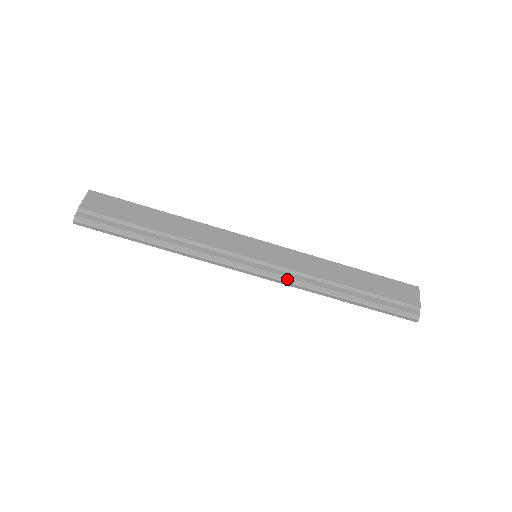
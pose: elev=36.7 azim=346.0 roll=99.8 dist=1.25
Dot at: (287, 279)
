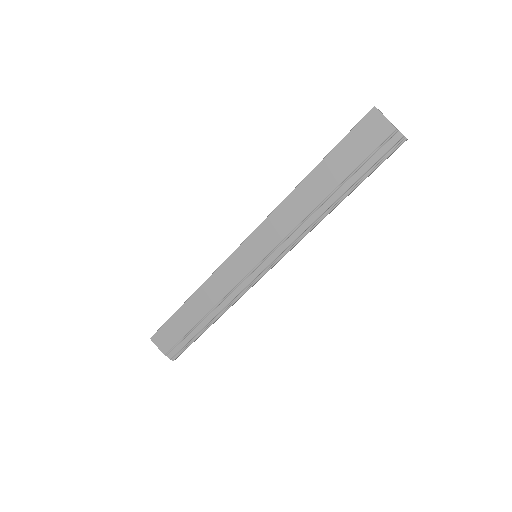
Dot at: (290, 246)
